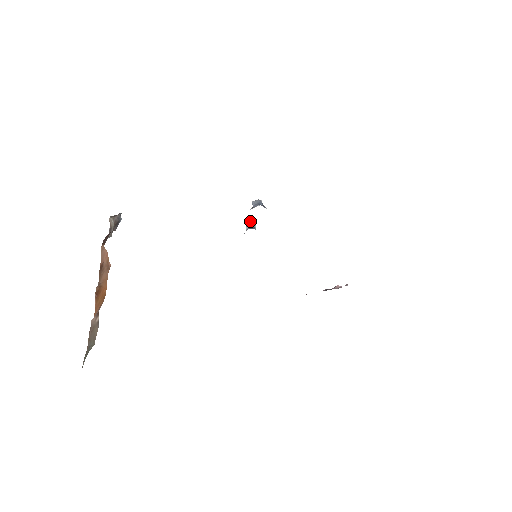
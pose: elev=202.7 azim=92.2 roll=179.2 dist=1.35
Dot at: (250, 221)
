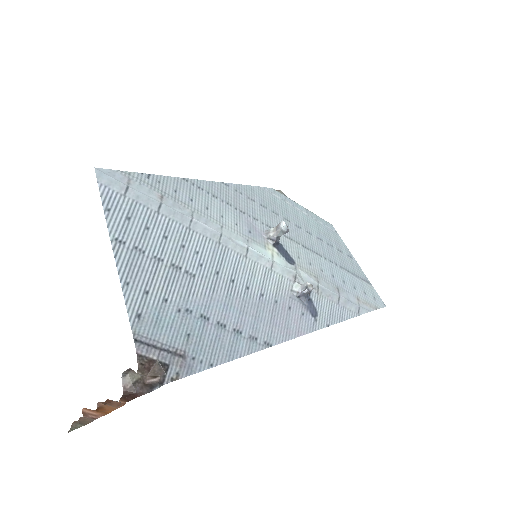
Dot at: occluded
